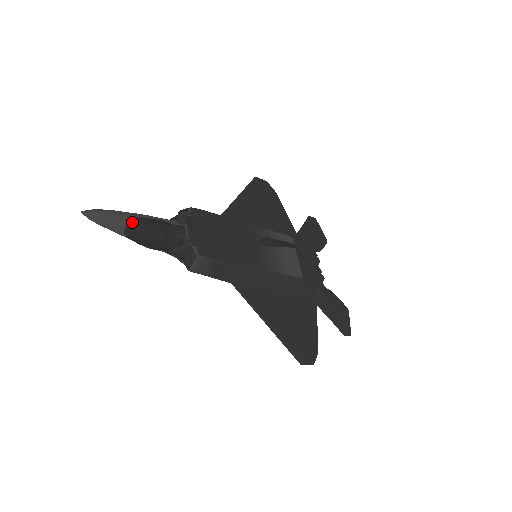
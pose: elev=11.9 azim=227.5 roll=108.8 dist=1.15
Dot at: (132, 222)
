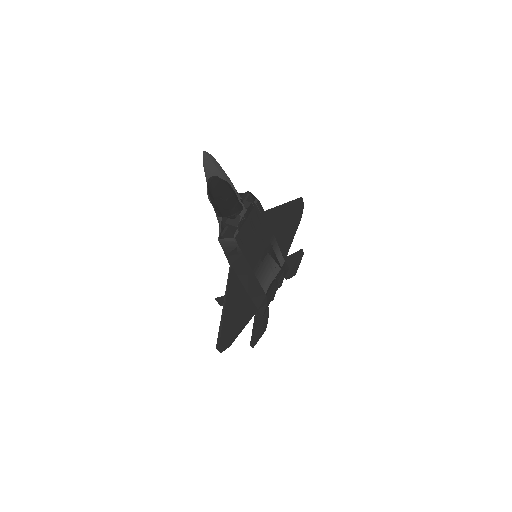
Dot at: (223, 184)
